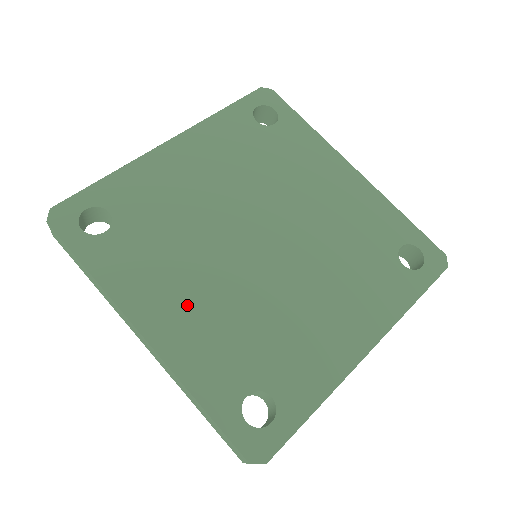
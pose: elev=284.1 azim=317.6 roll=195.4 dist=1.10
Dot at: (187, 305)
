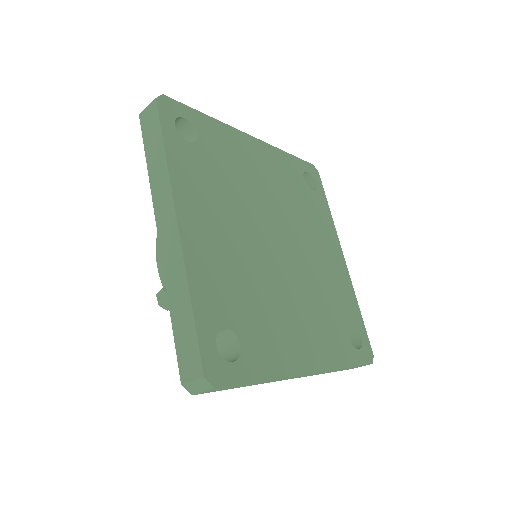
Dot at: (216, 234)
